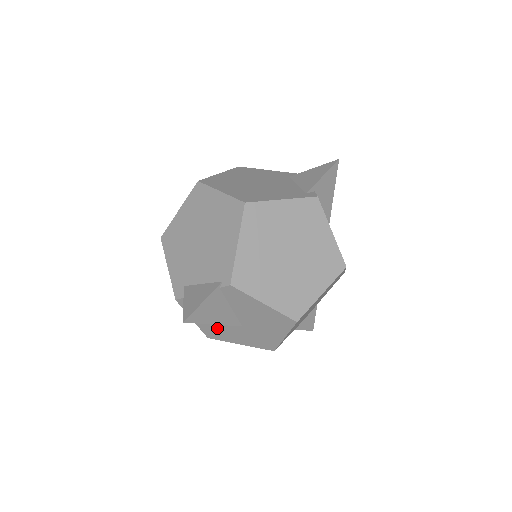
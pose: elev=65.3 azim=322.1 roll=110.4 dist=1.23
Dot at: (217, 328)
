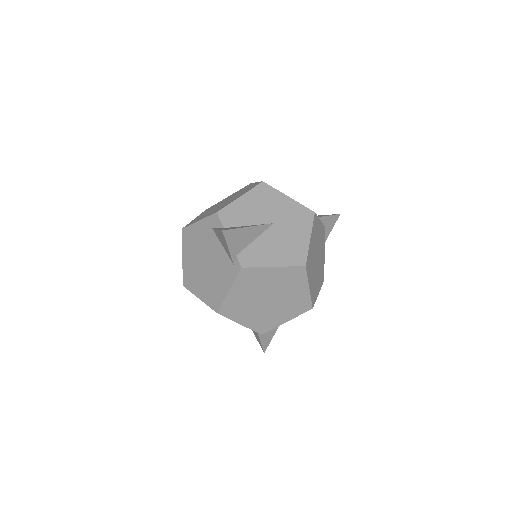
Dot at: occluded
